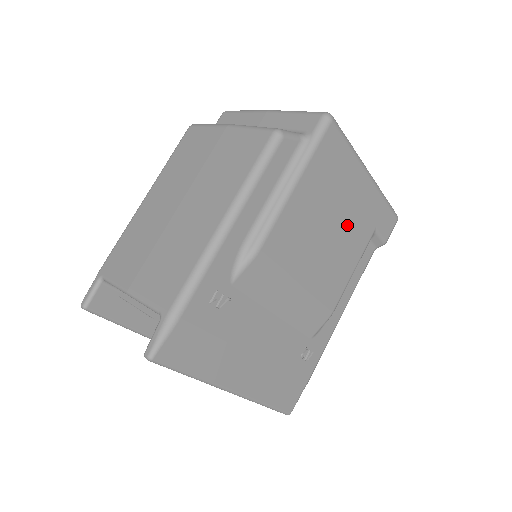
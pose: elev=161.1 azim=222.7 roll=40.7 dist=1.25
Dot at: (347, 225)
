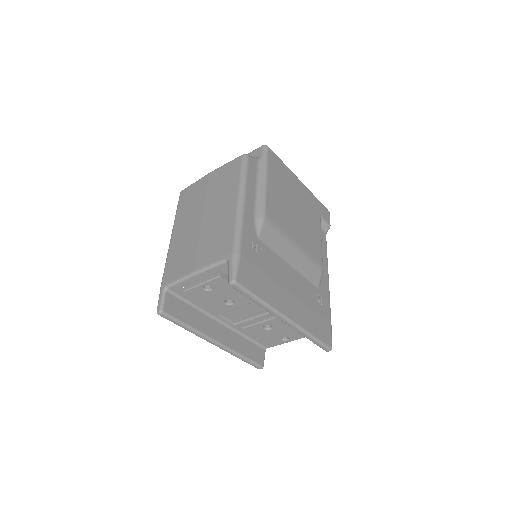
Dot at: (303, 210)
